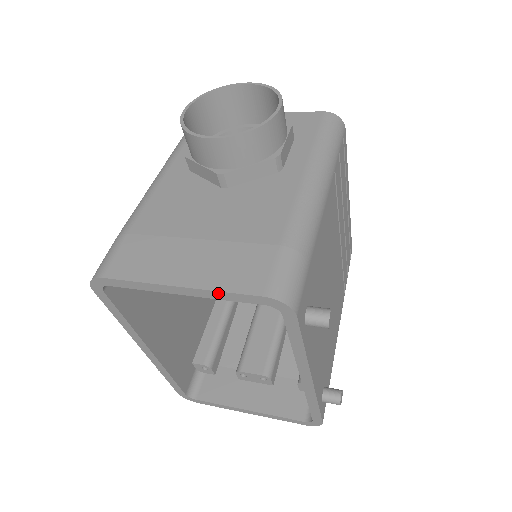
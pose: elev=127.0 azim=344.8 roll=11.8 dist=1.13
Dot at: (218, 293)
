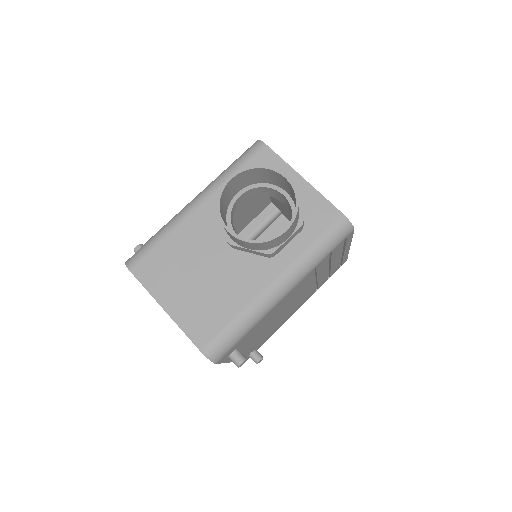
Dot at: (181, 329)
